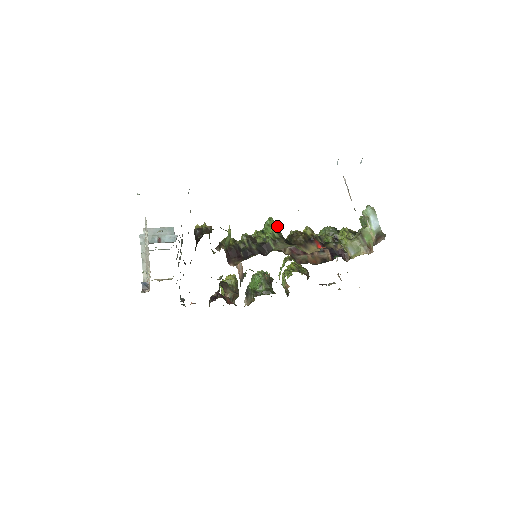
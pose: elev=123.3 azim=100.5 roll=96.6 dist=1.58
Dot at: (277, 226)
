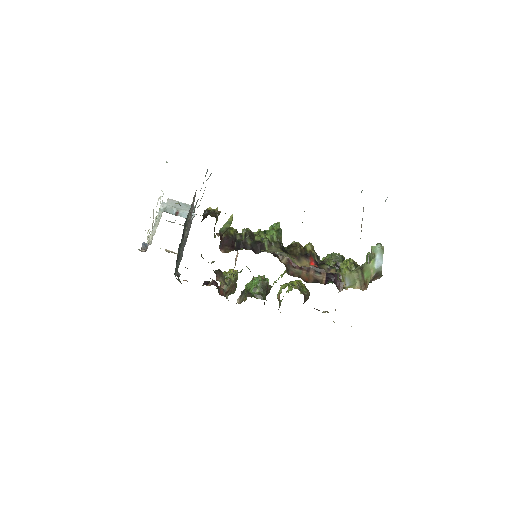
Dot at: (280, 232)
